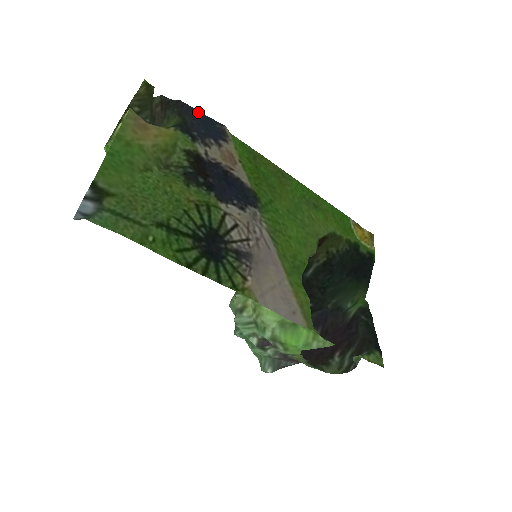
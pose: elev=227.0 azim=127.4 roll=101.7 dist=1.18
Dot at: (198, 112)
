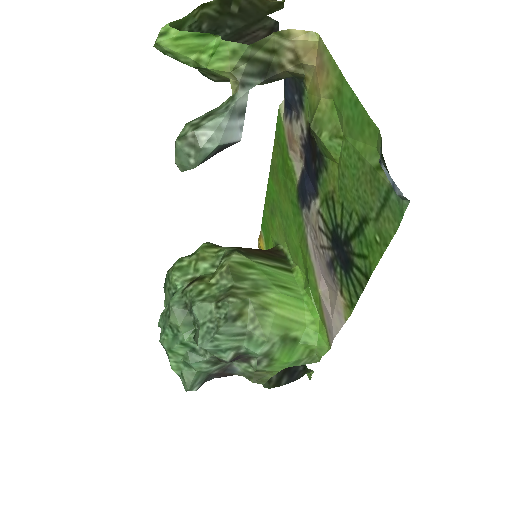
Dot at: occluded
